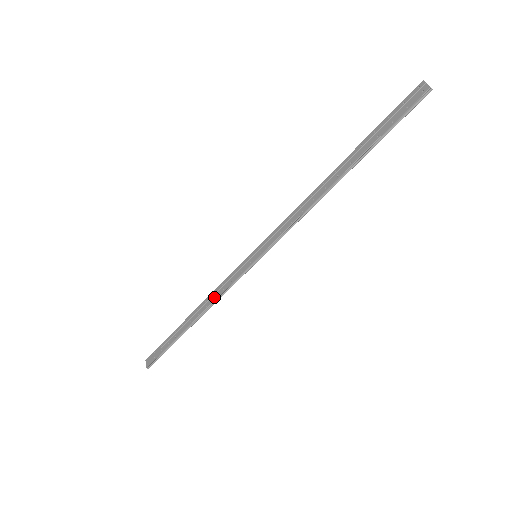
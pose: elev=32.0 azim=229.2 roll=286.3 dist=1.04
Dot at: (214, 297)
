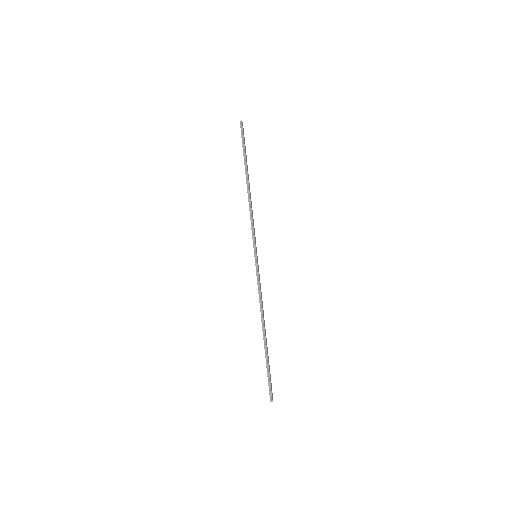
Dot at: (259, 302)
